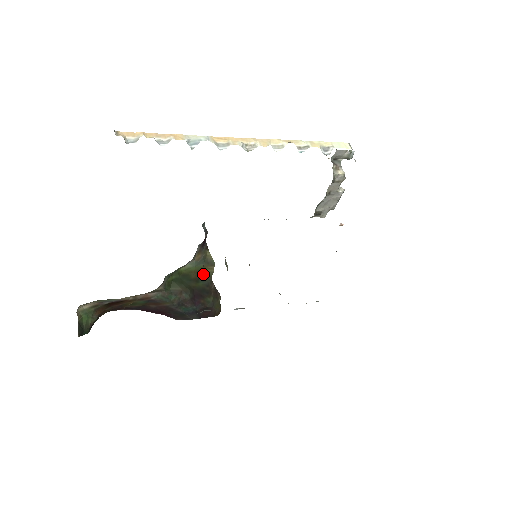
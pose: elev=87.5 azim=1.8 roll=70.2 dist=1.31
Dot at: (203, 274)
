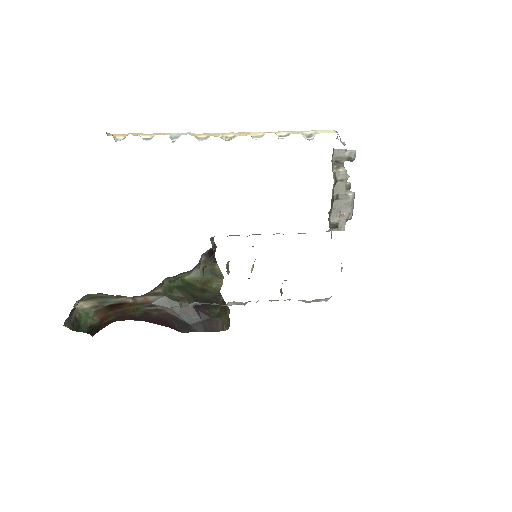
Dot at: (210, 286)
